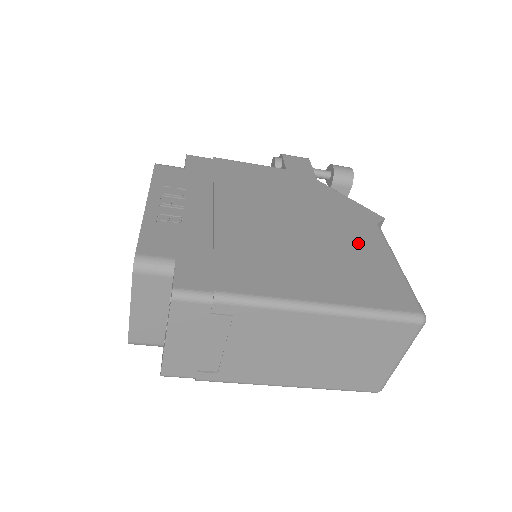
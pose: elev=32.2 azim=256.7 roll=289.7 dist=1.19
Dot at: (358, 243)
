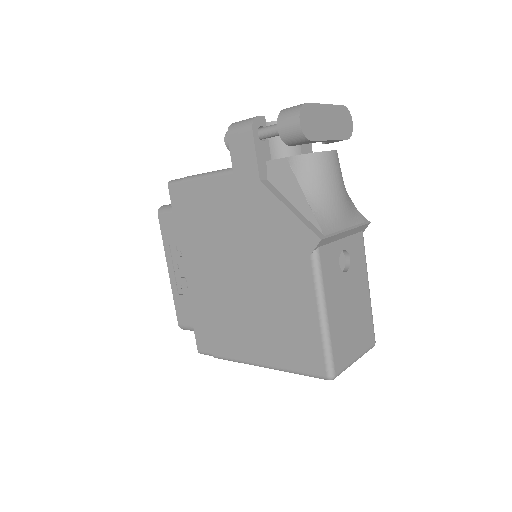
Dot at: (290, 293)
